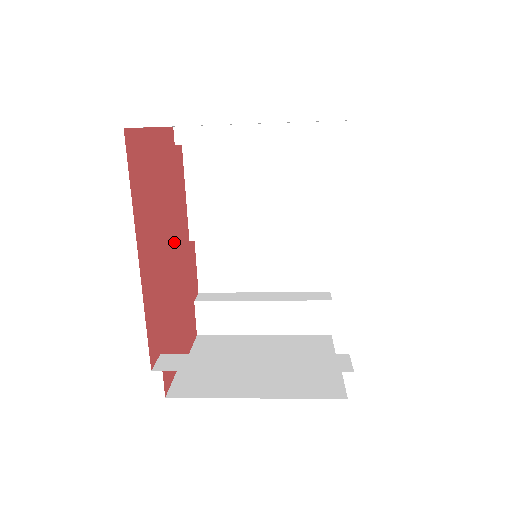
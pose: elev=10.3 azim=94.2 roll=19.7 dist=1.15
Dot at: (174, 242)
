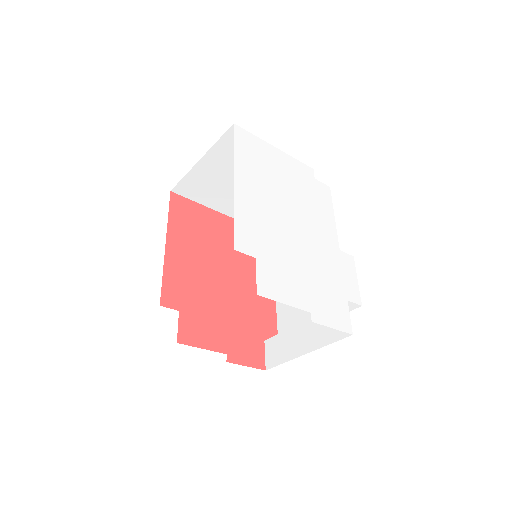
Dot at: (228, 275)
